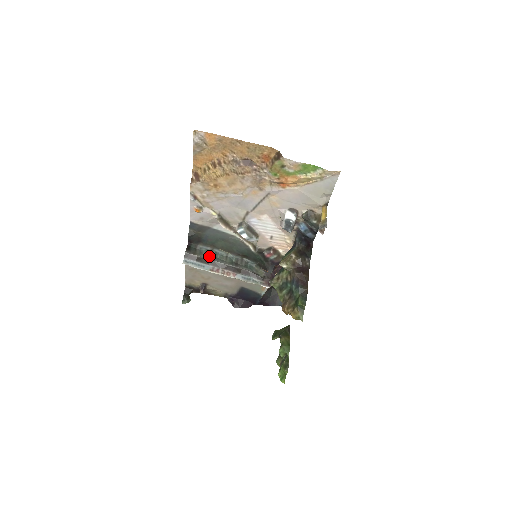
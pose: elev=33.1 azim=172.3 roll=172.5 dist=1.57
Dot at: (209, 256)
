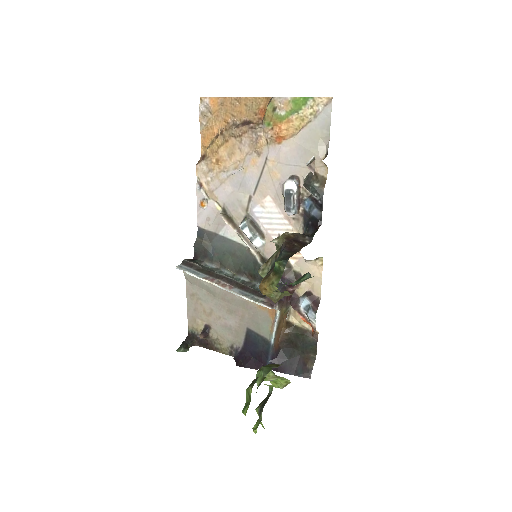
Dot at: (210, 270)
